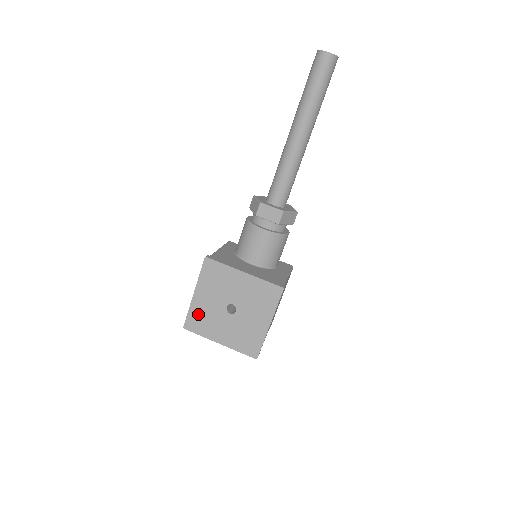
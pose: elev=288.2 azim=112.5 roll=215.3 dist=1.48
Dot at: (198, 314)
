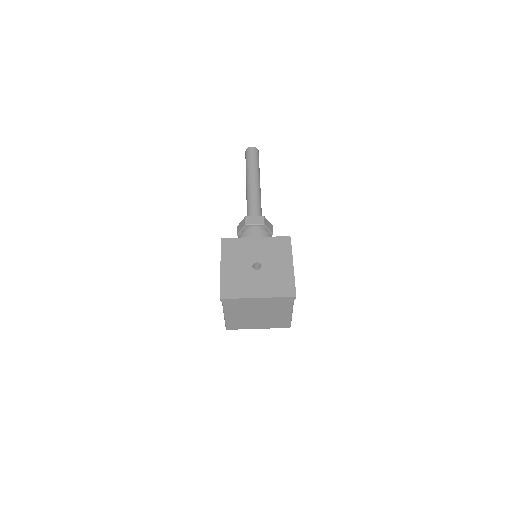
Dot at: (230, 281)
